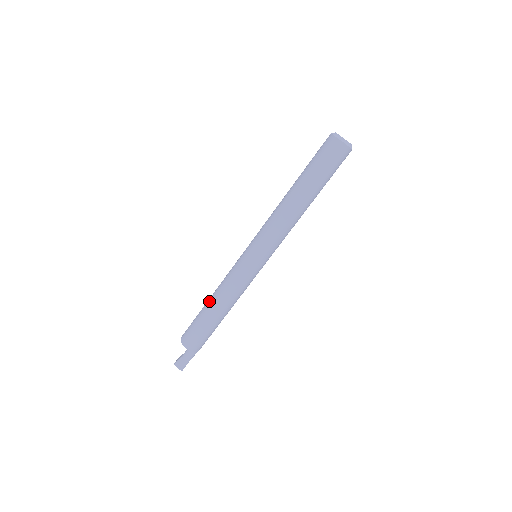
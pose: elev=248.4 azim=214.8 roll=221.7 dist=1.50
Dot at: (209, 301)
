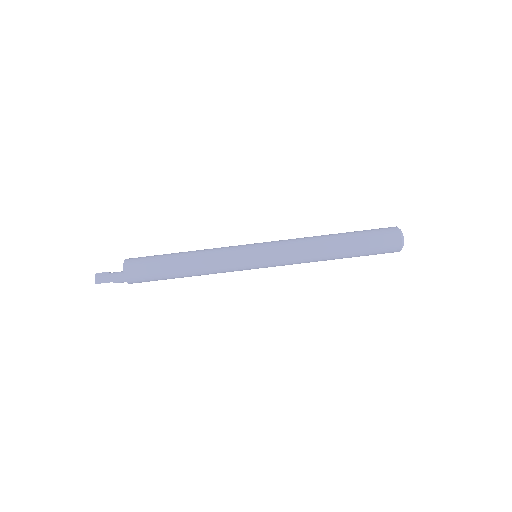
Dot at: (184, 252)
